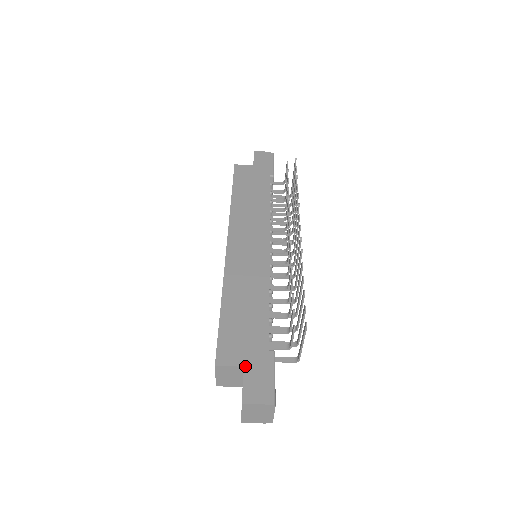
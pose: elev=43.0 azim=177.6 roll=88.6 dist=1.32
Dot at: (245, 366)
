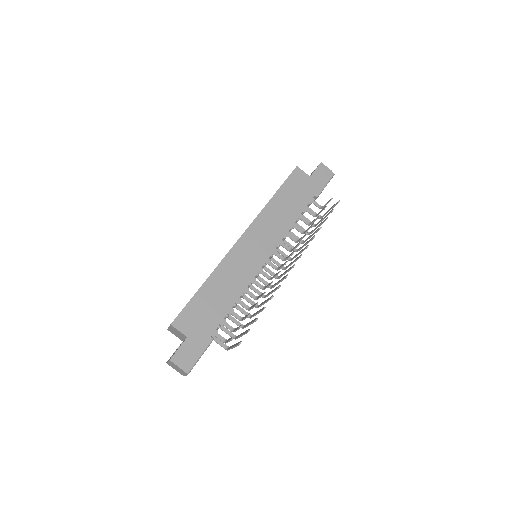
Dot at: (188, 337)
